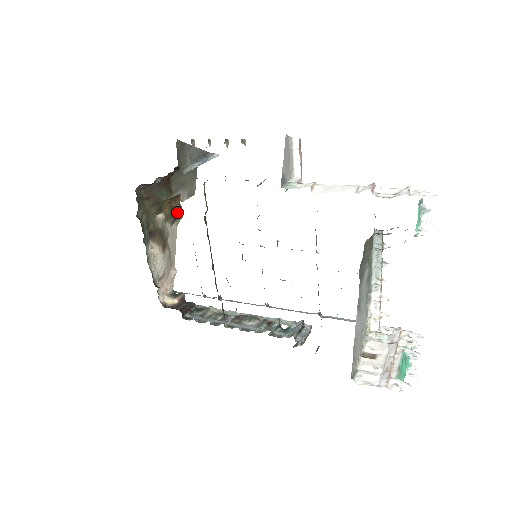
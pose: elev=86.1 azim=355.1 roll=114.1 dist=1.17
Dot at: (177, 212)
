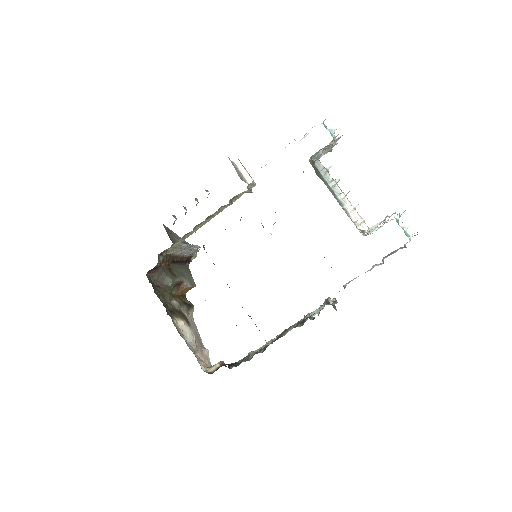
Dot at: (188, 304)
